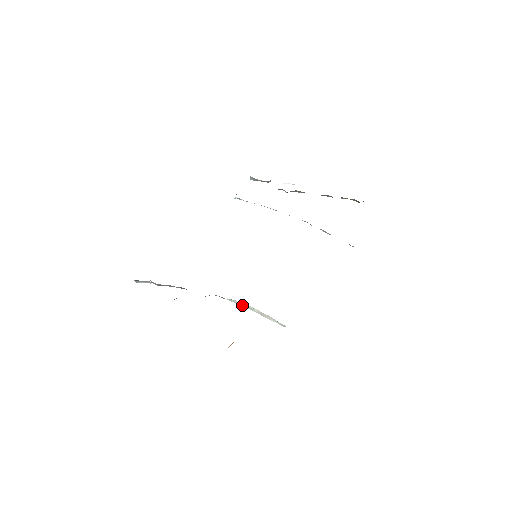
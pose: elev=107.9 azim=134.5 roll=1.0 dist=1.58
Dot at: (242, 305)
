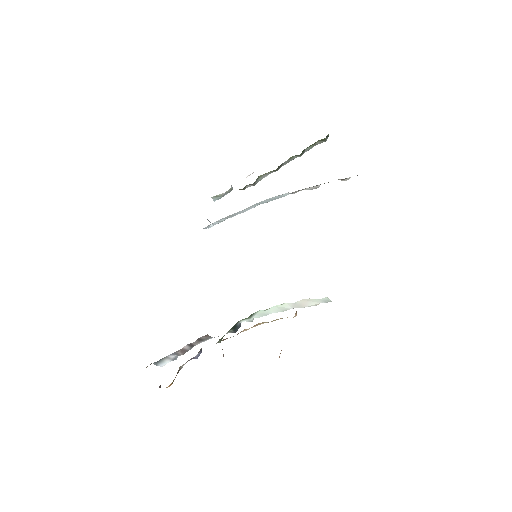
Dot at: (272, 312)
